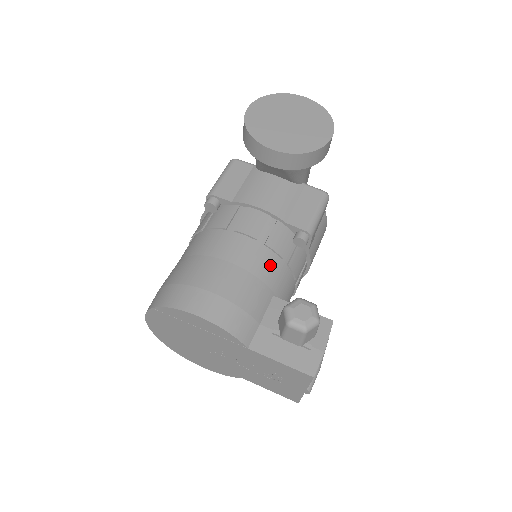
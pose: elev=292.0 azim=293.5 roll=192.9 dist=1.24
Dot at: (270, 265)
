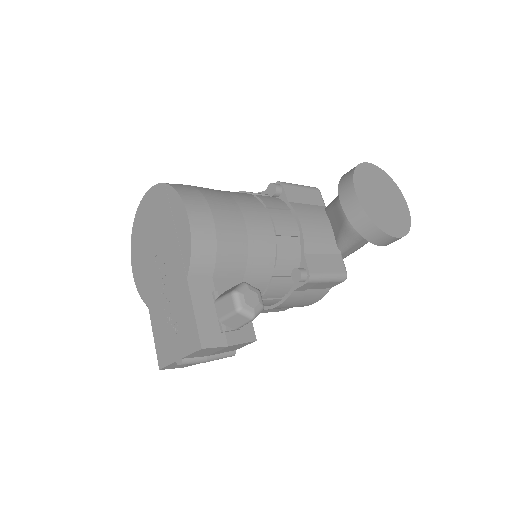
Dot at: (264, 259)
